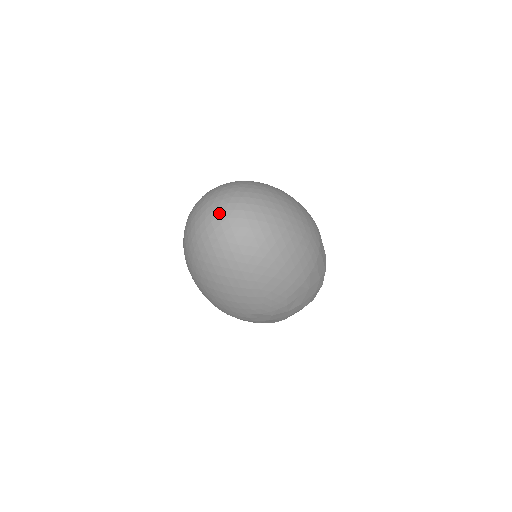
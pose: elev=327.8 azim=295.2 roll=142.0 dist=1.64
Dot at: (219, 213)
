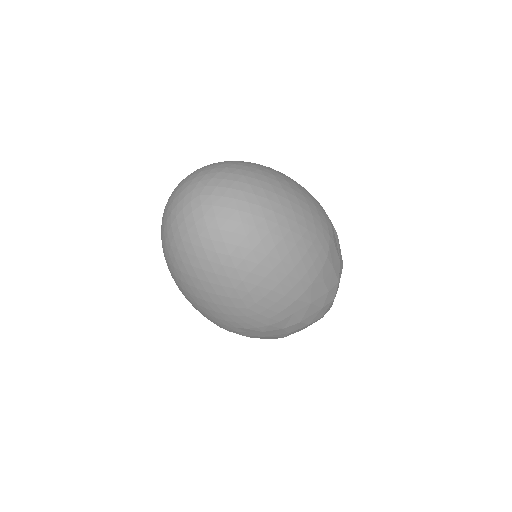
Dot at: (192, 198)
